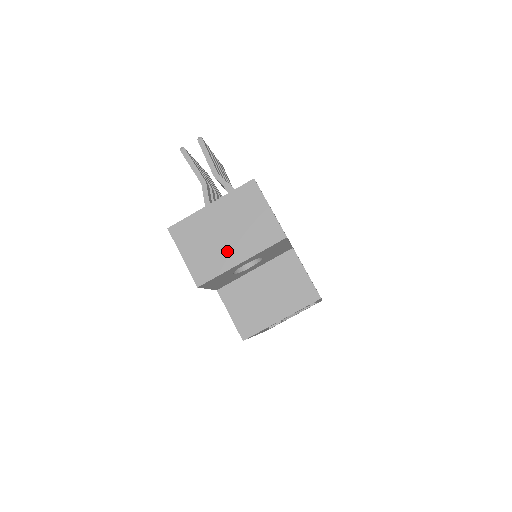
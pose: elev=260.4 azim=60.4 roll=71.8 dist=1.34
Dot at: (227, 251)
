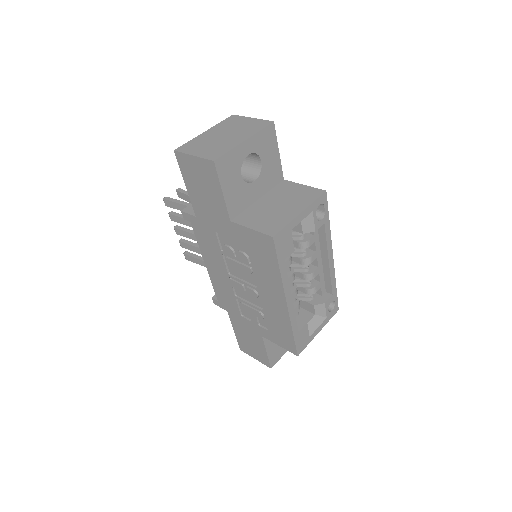
Dot at: (230, 141)
